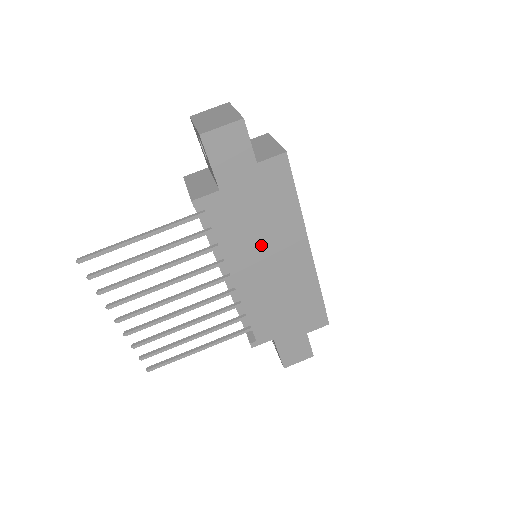
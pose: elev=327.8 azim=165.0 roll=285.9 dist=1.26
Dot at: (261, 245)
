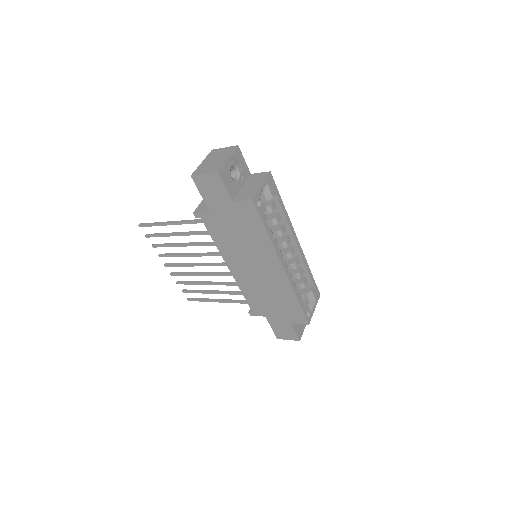
Dot at: (245, 253)
